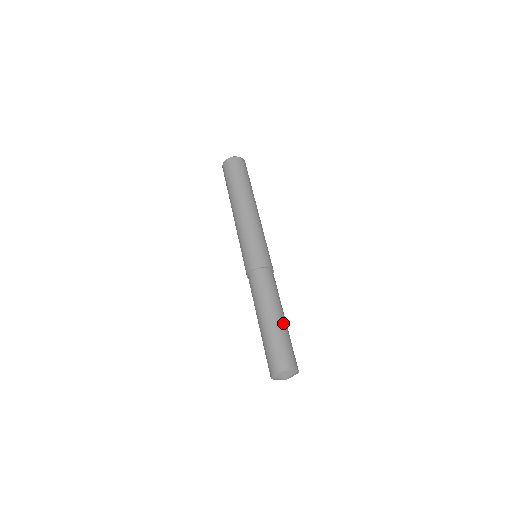
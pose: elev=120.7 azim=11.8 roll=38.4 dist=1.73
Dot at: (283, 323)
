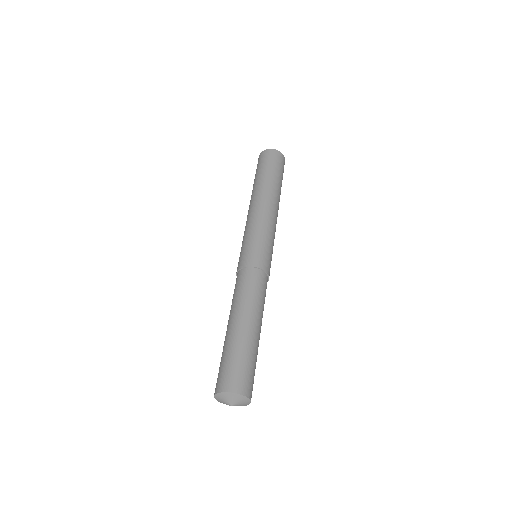
Dot at: (256, 338)
